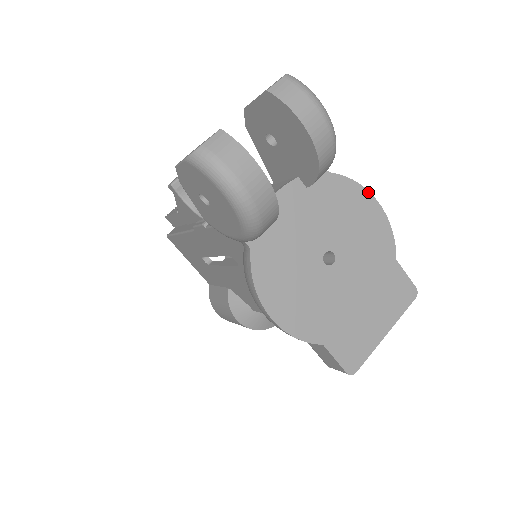
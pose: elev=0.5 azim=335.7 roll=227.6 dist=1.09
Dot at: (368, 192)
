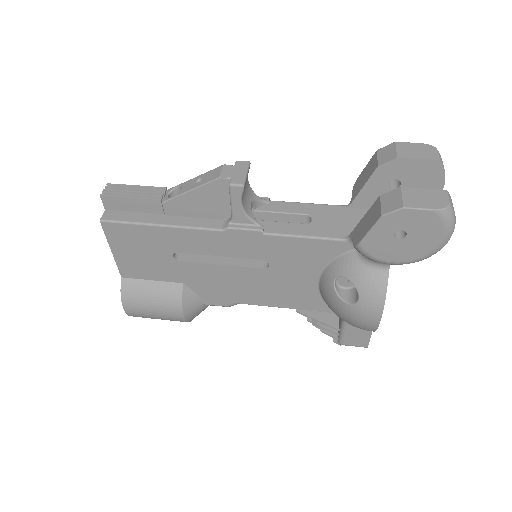
Dot at: occluded
